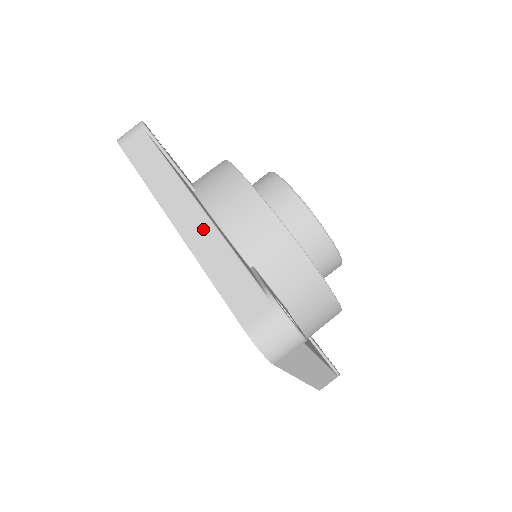
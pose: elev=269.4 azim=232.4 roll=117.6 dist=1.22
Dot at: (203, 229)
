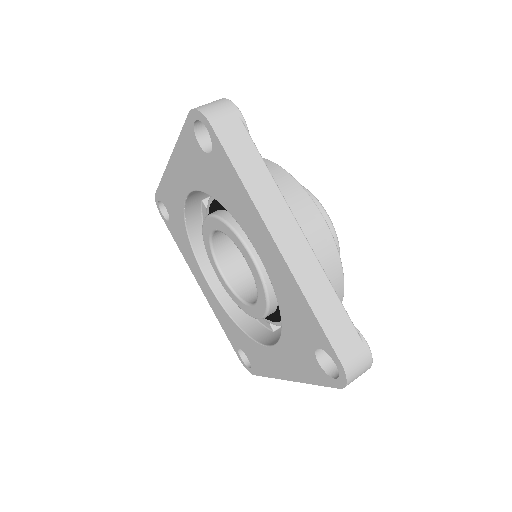
Dot at: occluded
